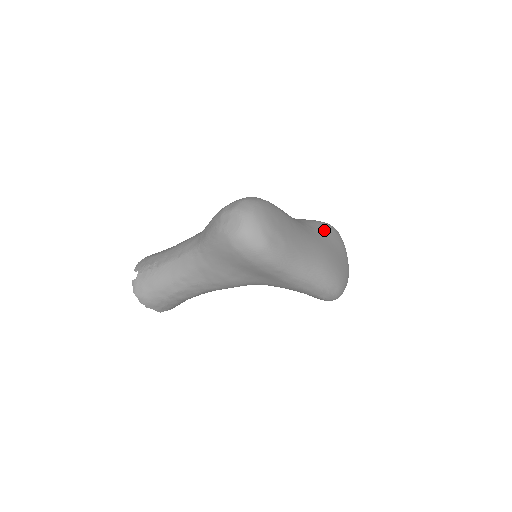
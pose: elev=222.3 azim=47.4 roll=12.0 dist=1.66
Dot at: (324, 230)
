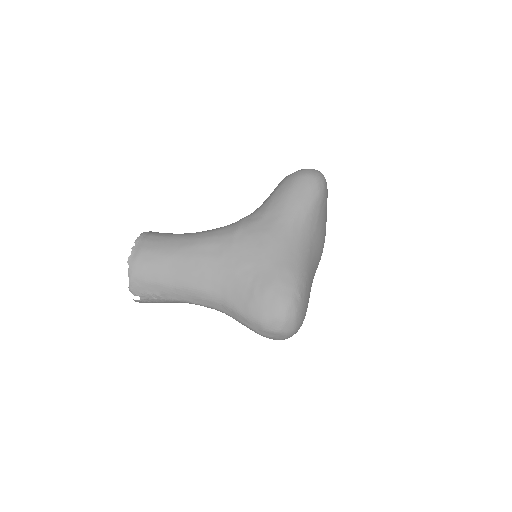
Dot at: (320, 214)
